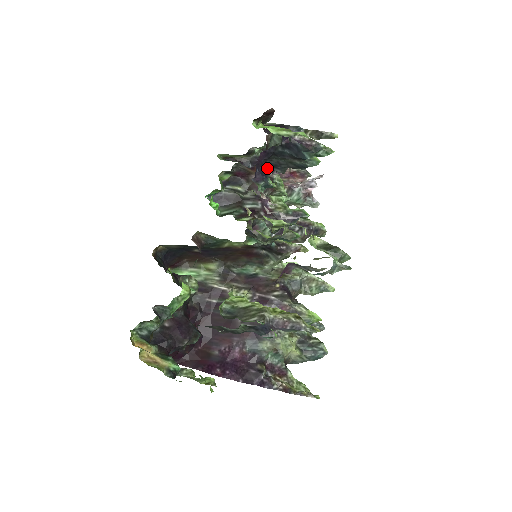
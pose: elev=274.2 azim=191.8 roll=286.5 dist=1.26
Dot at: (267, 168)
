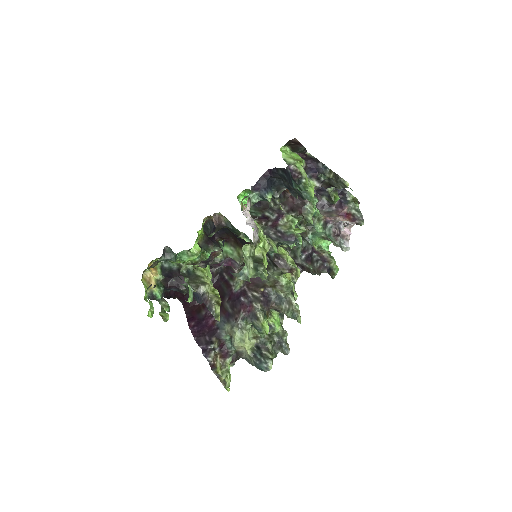
Dot at: (284, 188)
